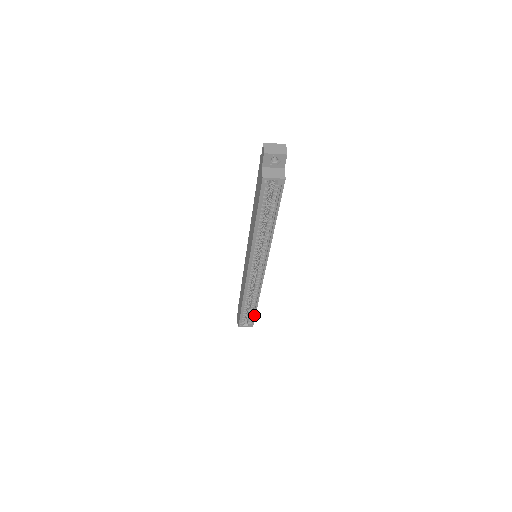
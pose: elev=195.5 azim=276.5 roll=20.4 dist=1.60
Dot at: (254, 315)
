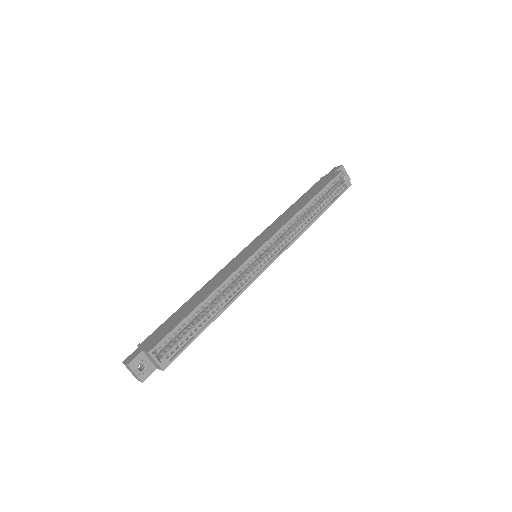
Dot at: (191, 340)
